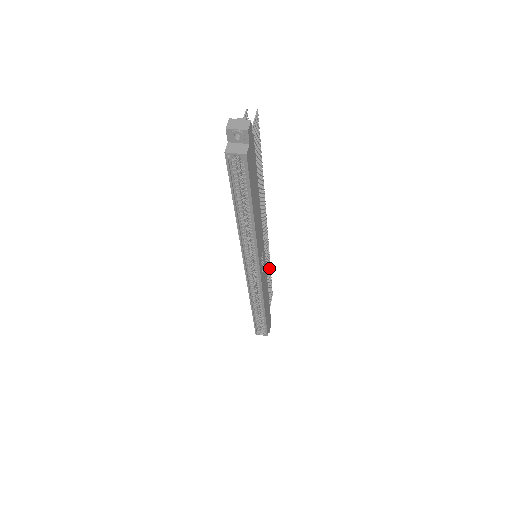
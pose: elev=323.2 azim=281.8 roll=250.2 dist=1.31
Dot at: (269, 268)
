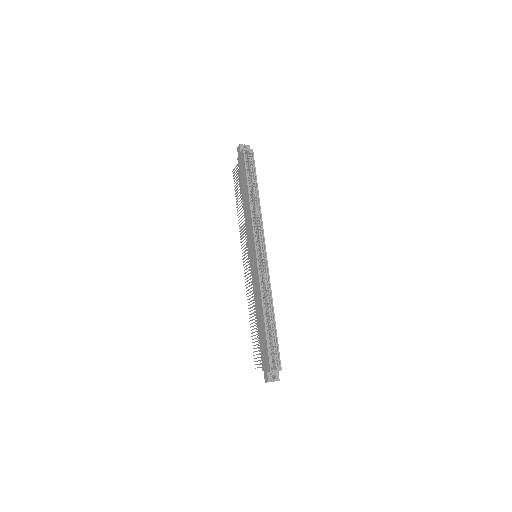
Dot at: occluded
